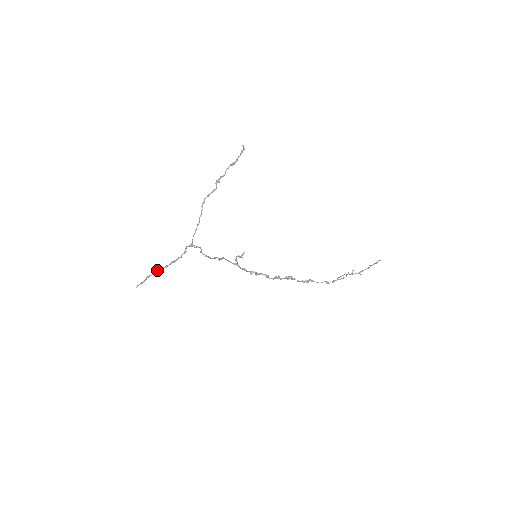
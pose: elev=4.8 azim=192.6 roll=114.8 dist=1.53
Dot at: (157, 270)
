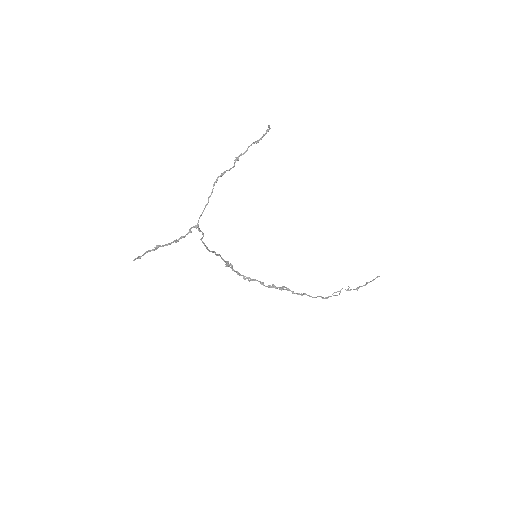
Dot at: (158, 246)
